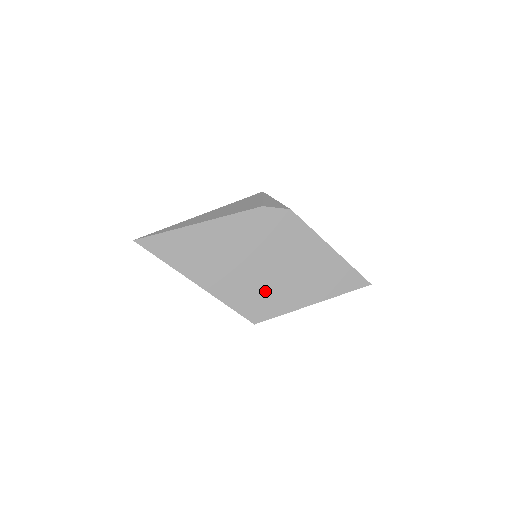
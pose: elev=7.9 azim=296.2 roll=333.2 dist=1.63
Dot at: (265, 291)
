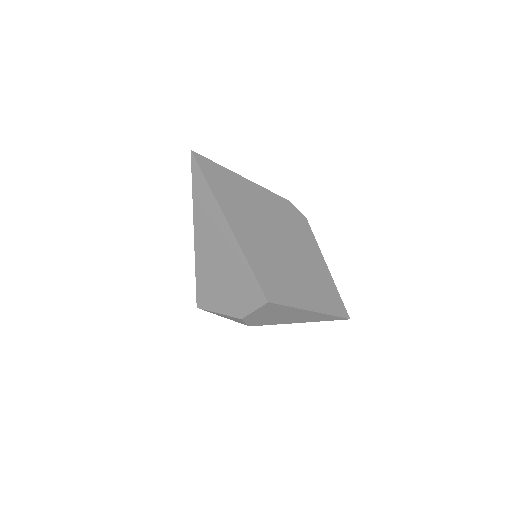
Dot at: (281, 274)
